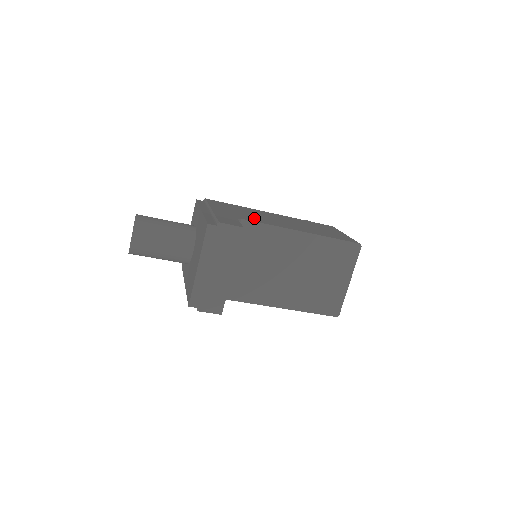
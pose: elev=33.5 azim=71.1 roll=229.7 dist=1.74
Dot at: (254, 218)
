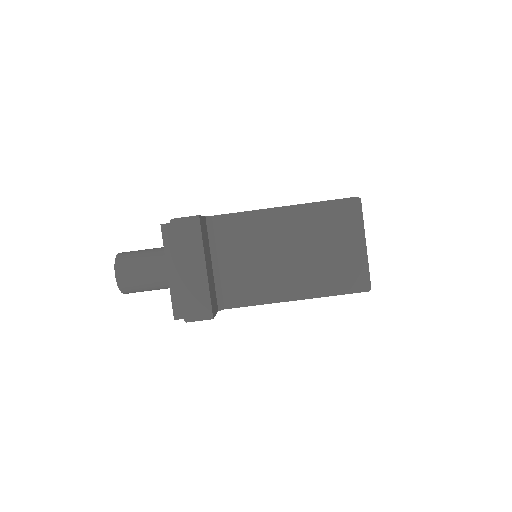
Dot at: occluded
